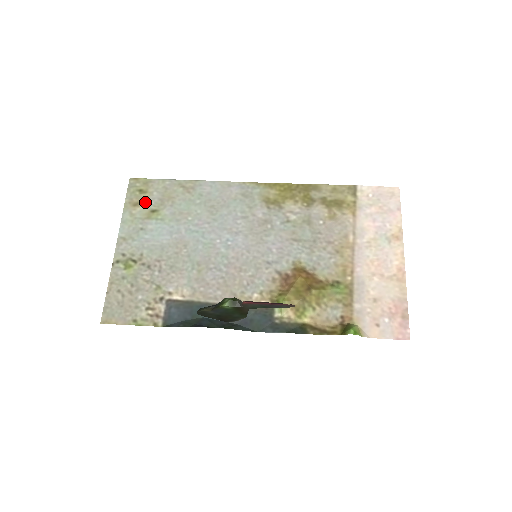
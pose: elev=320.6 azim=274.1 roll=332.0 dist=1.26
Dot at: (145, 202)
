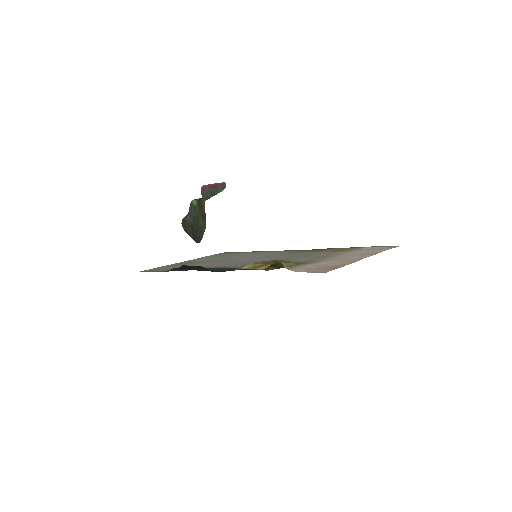
Dot at: occluded
